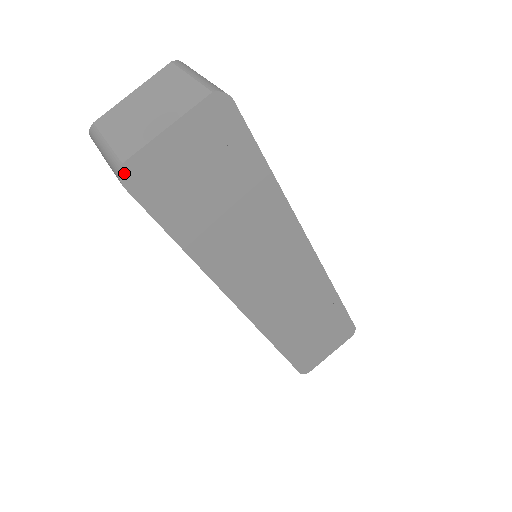
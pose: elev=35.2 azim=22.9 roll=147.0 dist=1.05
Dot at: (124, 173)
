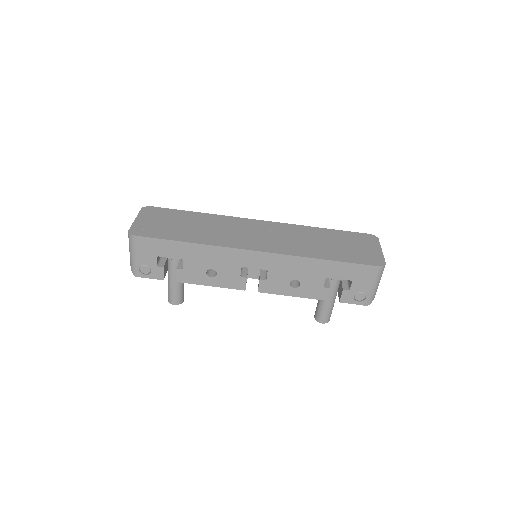
Dot at: (131, 233)
